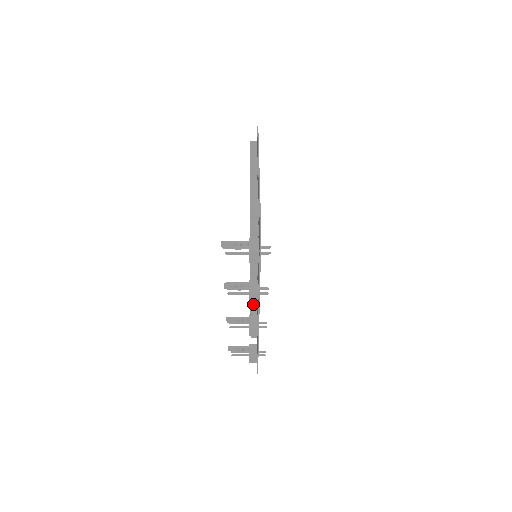
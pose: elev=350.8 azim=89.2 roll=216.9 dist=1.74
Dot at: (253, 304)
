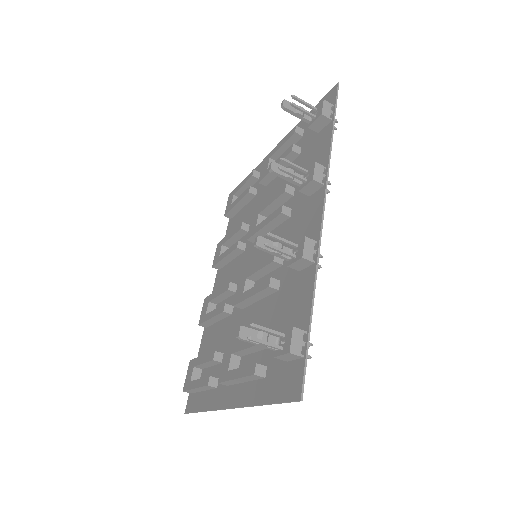
Dot at: (273, 279)
